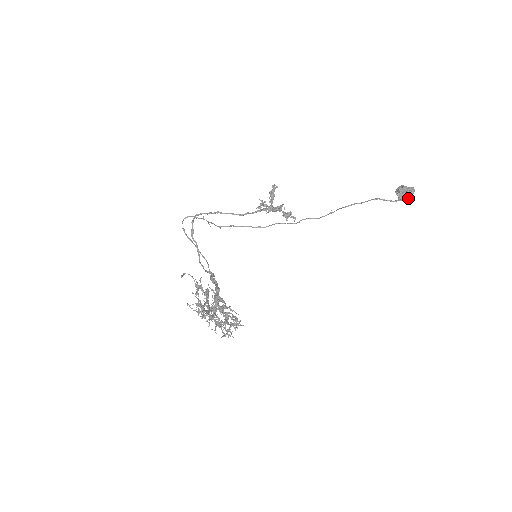
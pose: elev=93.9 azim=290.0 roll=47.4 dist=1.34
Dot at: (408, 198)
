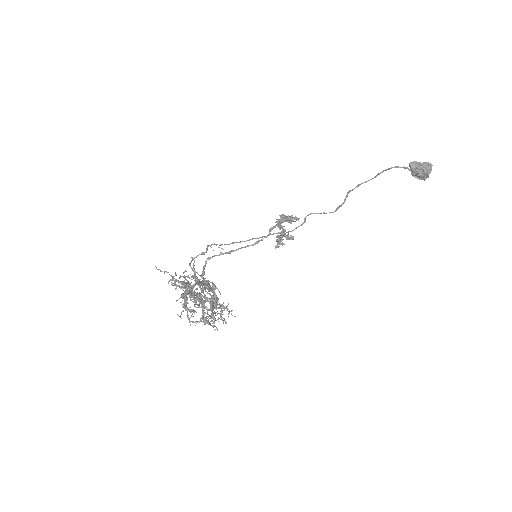
Dot at: (424, 170)
